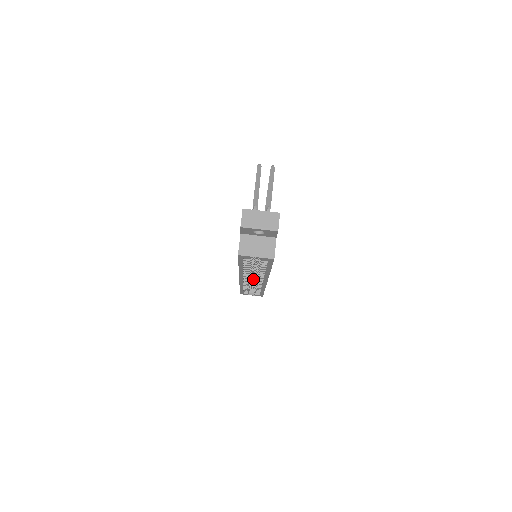
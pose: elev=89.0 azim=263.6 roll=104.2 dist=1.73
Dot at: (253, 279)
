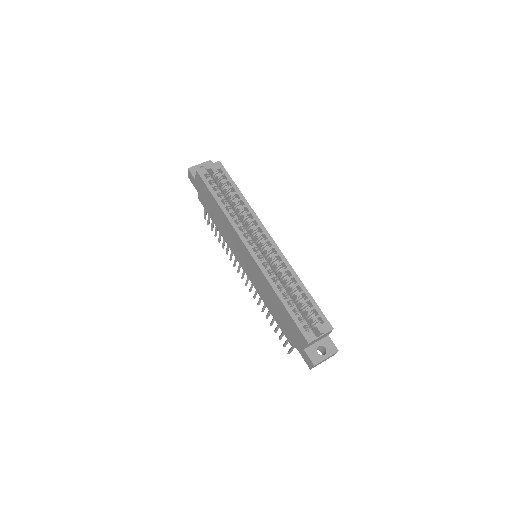
Dot at: occluded
